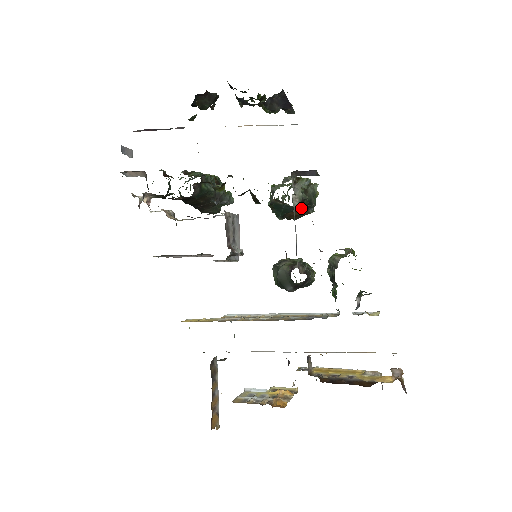
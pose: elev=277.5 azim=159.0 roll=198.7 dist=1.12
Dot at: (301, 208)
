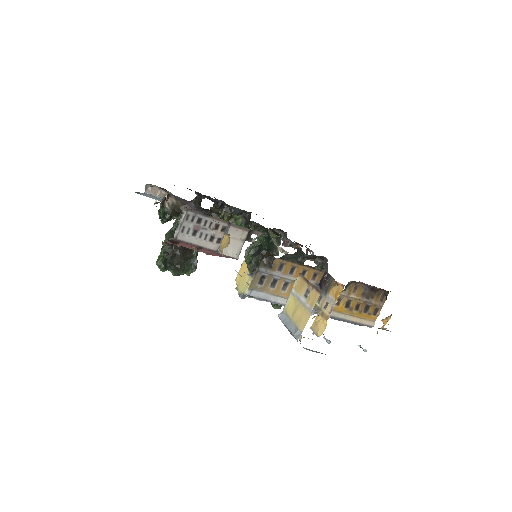
Dot at: occluded
